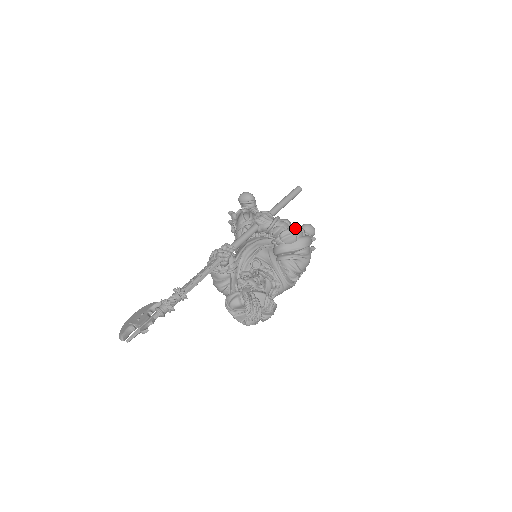
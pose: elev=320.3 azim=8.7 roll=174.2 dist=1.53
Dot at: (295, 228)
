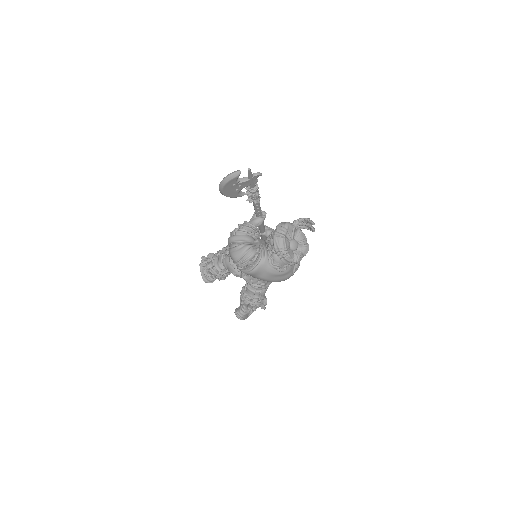
Dot at: occluded
